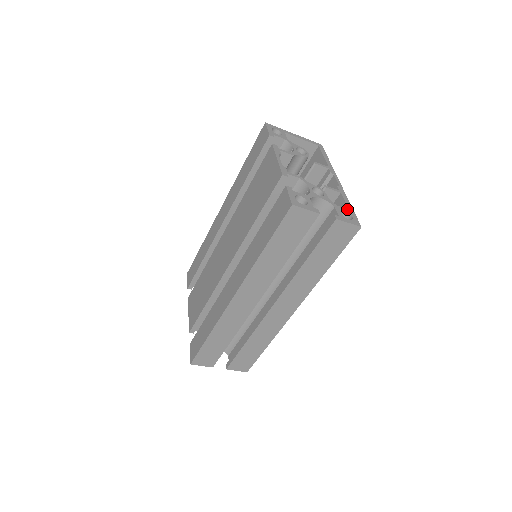
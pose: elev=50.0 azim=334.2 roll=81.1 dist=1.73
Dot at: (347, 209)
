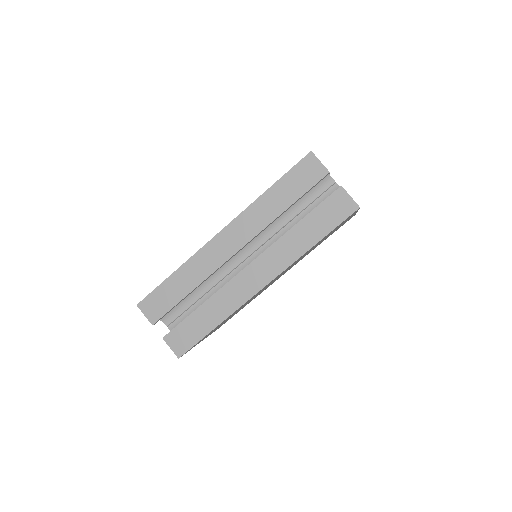
Dot at: occluded
